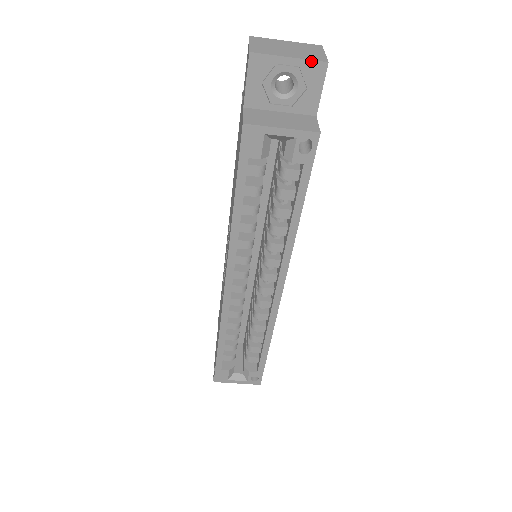
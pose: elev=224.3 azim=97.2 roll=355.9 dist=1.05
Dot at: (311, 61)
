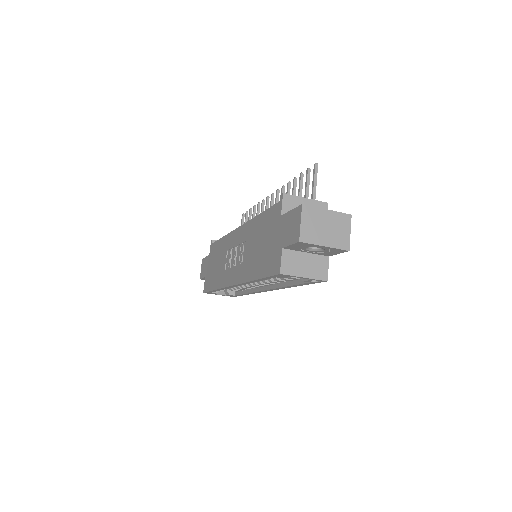
Dot at: (338, 249)
